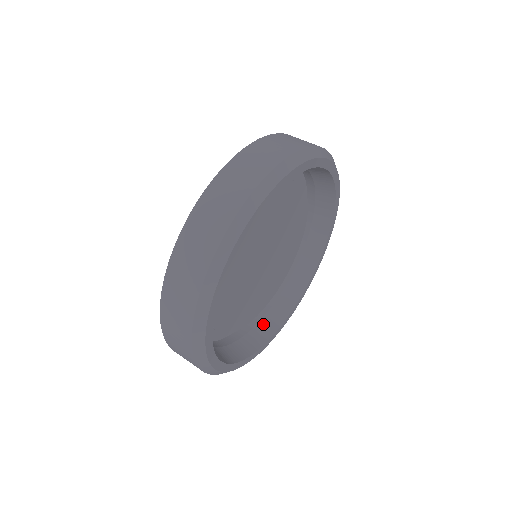
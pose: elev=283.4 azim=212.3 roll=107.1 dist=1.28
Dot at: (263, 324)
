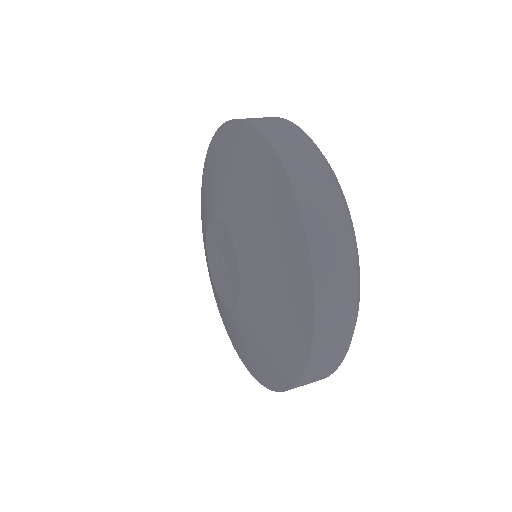
Dot at: occluded
